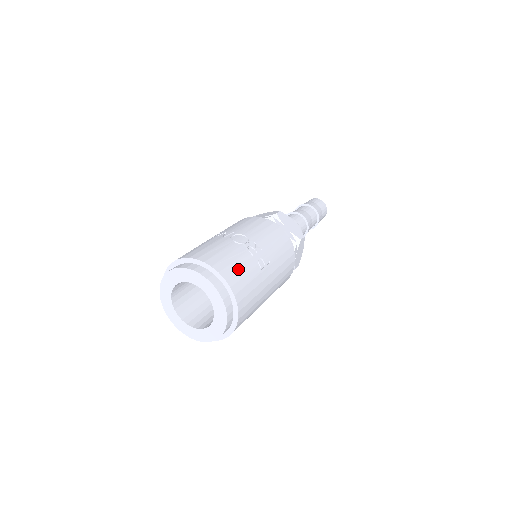
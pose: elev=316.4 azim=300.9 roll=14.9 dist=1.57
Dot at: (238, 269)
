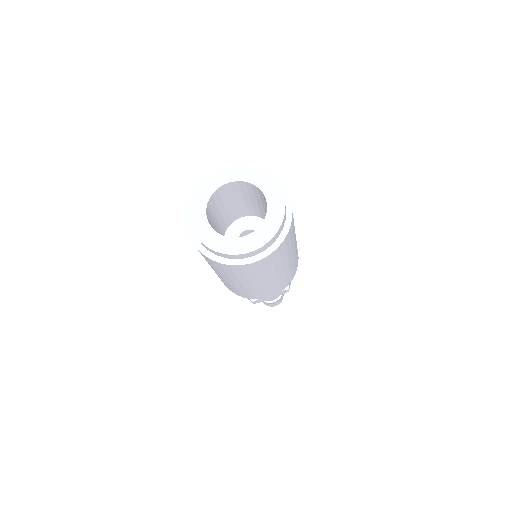
Dot at: occluded
